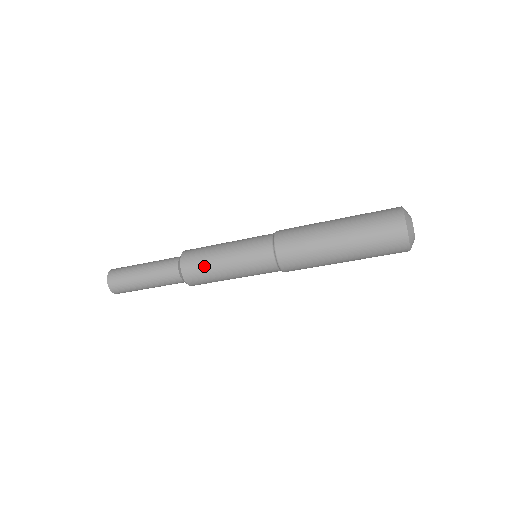
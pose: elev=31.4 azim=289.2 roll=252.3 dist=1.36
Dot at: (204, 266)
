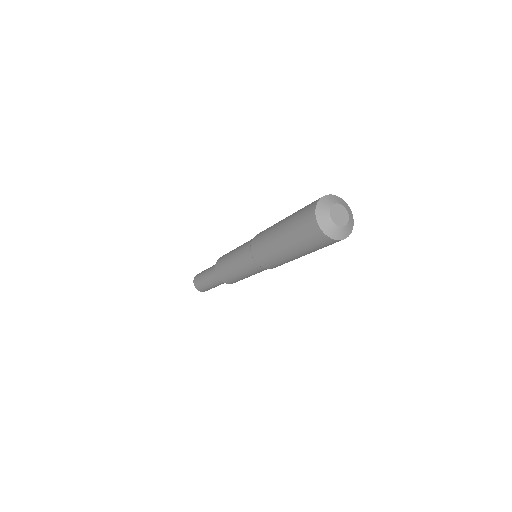
Dot at: (233, 279)
